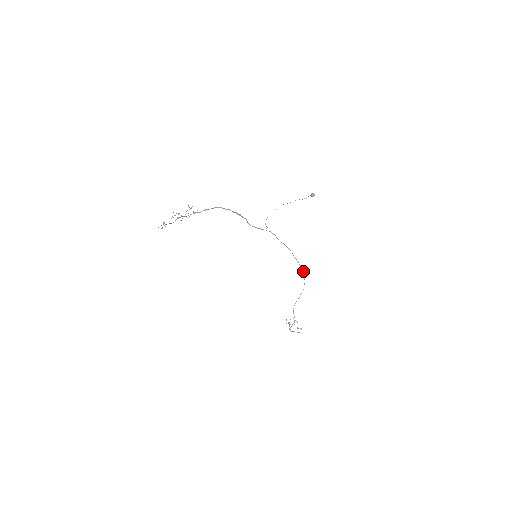
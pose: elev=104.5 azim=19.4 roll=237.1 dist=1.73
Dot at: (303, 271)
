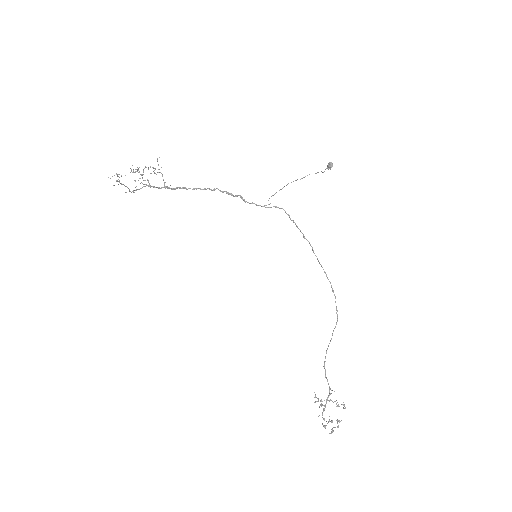
Dot at: (332, 288)
